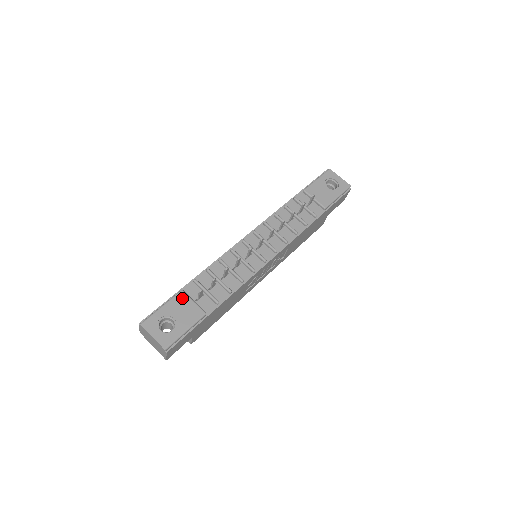
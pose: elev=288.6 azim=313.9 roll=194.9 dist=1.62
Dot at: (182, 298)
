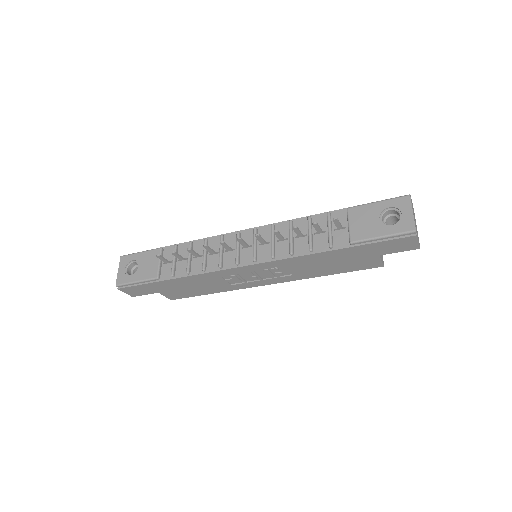
Dot at: (155, 254)
